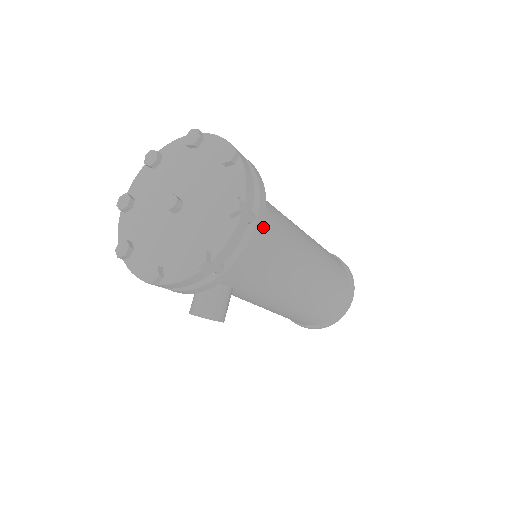
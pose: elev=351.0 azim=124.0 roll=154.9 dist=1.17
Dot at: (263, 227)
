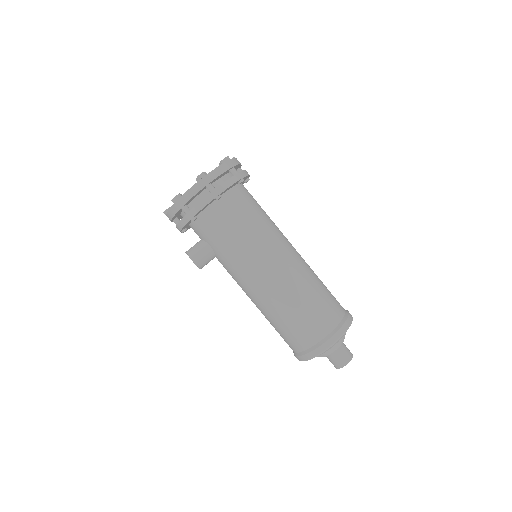
Dot at: (232, 210)
